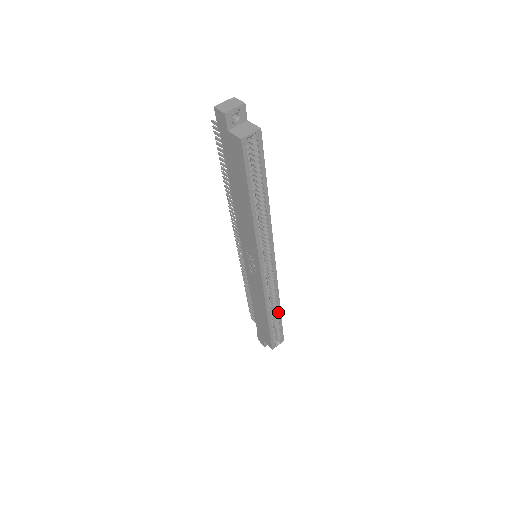
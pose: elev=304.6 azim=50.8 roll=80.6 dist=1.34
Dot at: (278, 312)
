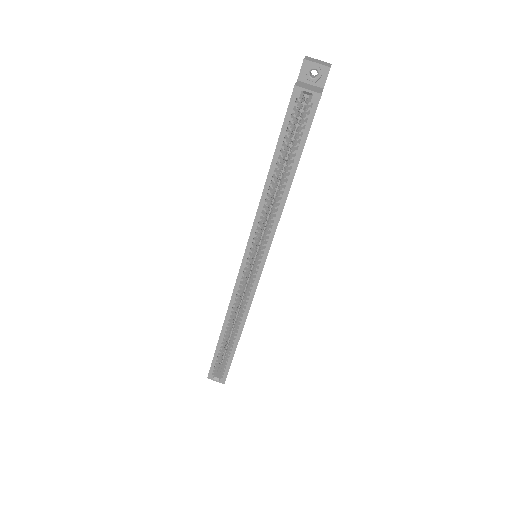
Dot at: (236, 339)
